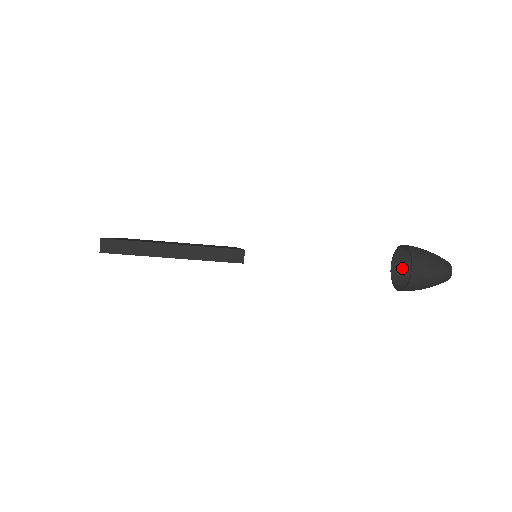
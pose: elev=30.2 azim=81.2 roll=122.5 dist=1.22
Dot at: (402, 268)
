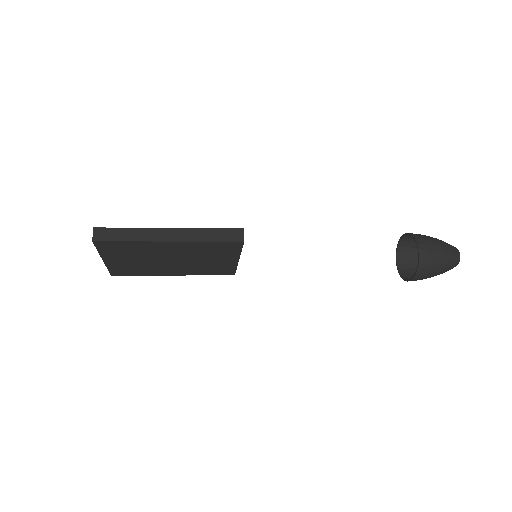
Dot at: (408, 265)
